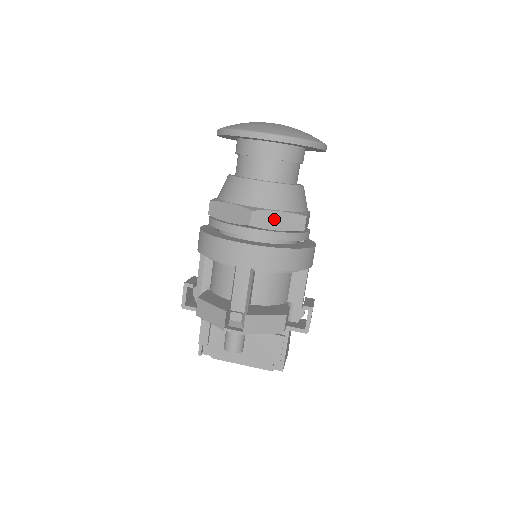
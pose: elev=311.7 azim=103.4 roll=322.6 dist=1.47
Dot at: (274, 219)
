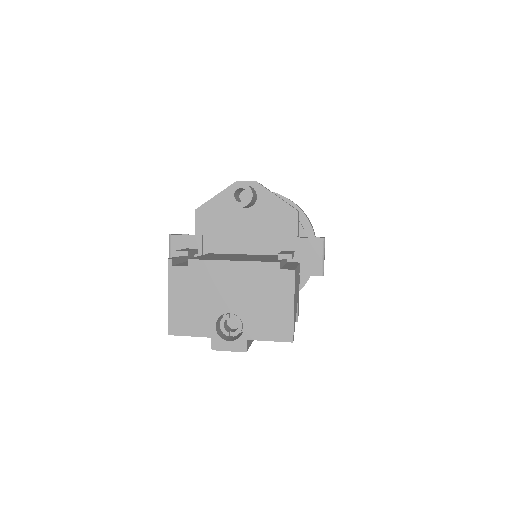
Dot at: occluded
